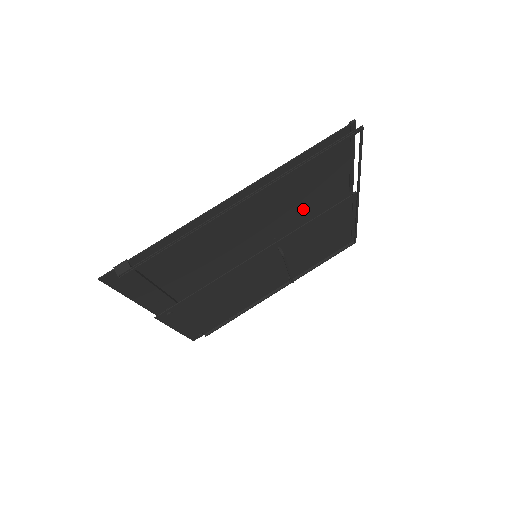
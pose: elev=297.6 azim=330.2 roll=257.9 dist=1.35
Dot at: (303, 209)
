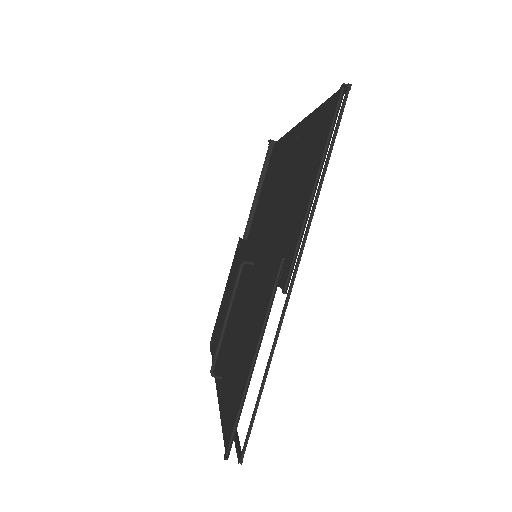
Dot at: (253, 300)
